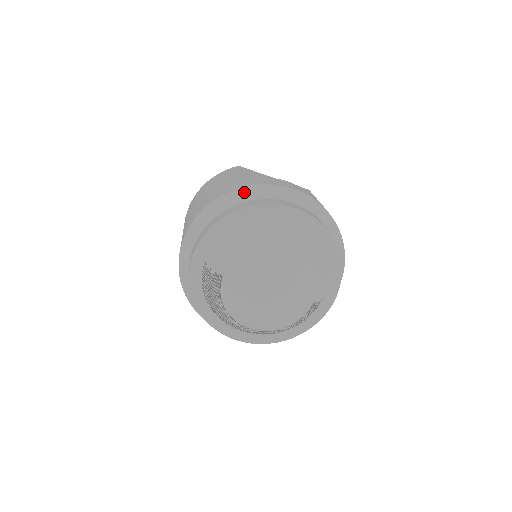
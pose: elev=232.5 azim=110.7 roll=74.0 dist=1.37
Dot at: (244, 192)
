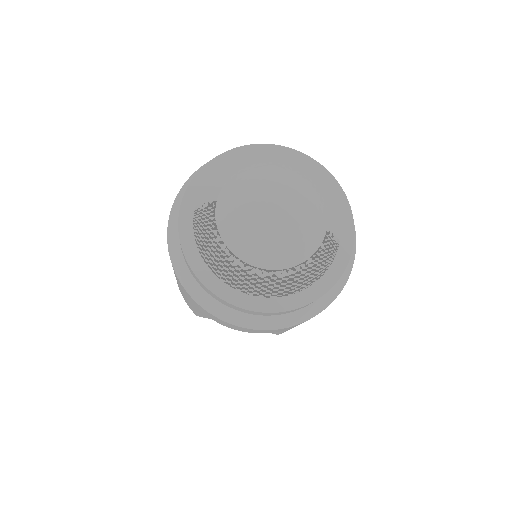
Dot at: occluded
